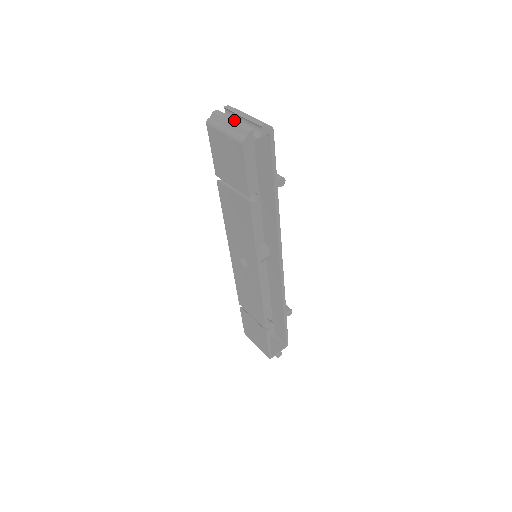
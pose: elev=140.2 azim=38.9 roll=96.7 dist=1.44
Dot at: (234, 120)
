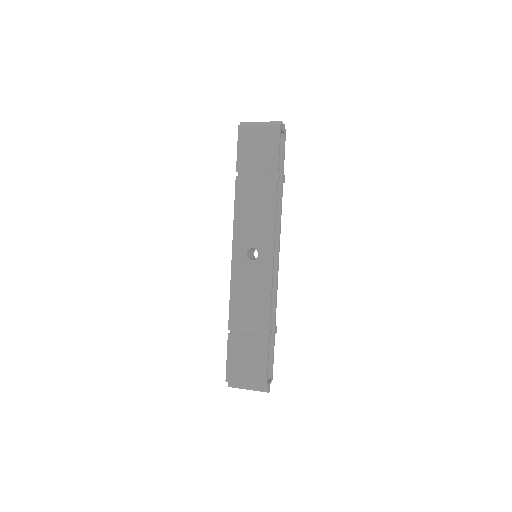
Dot at: (263, 122)
